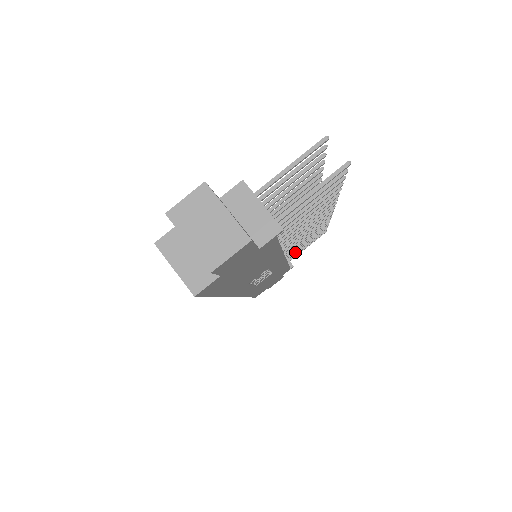
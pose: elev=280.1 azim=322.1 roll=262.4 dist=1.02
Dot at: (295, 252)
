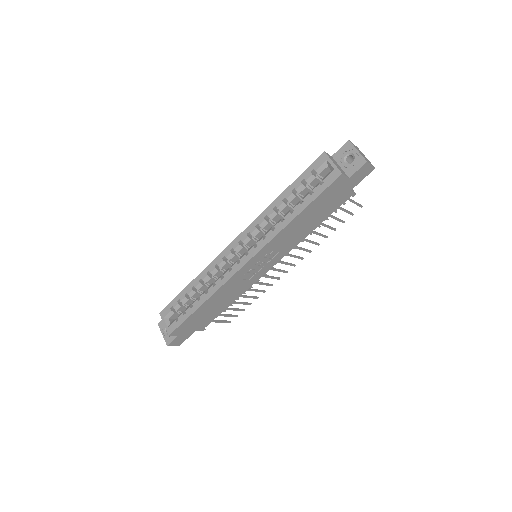
Dot at: occluded
